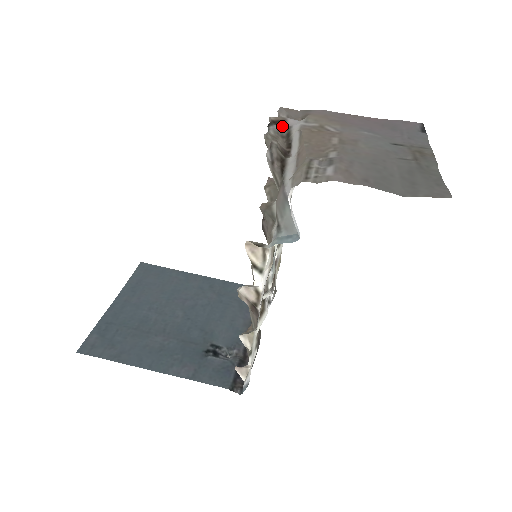
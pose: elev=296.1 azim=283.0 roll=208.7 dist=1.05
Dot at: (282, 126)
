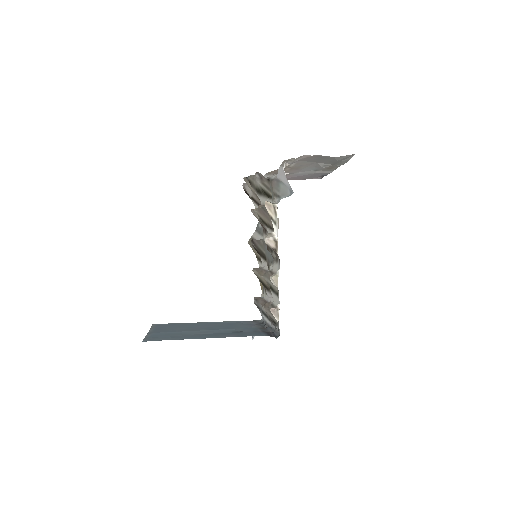
Dot at: occluded
